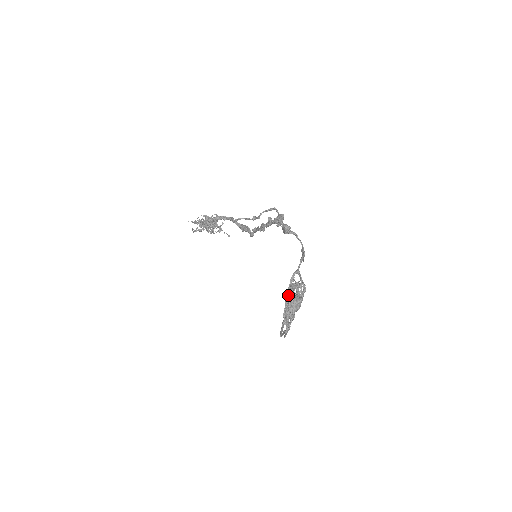
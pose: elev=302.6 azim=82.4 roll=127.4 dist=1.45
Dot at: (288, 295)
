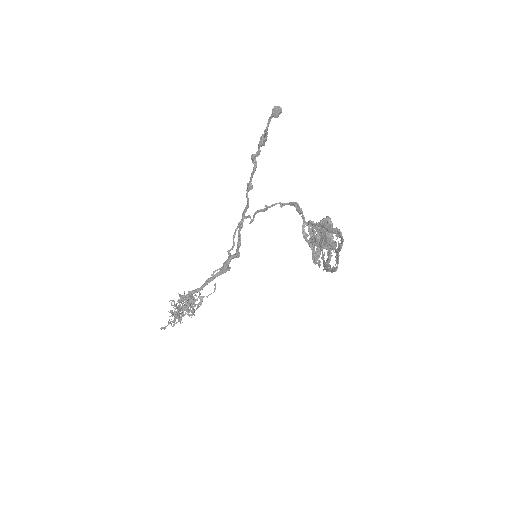
Dot at: (312, 243)
